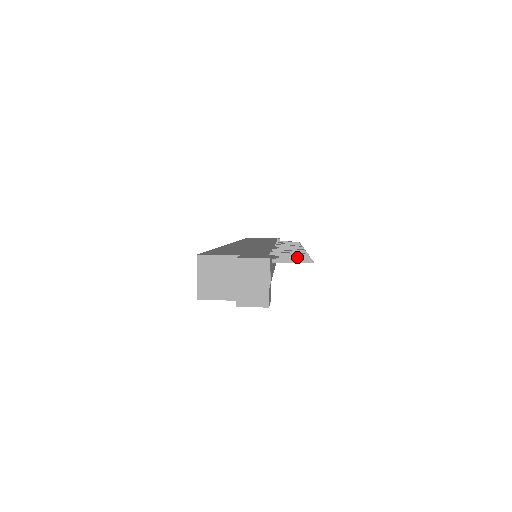
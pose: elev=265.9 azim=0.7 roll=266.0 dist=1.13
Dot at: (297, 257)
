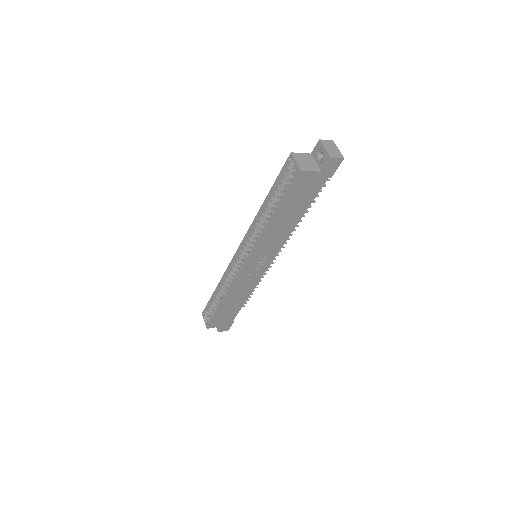
Dot at: occluded
